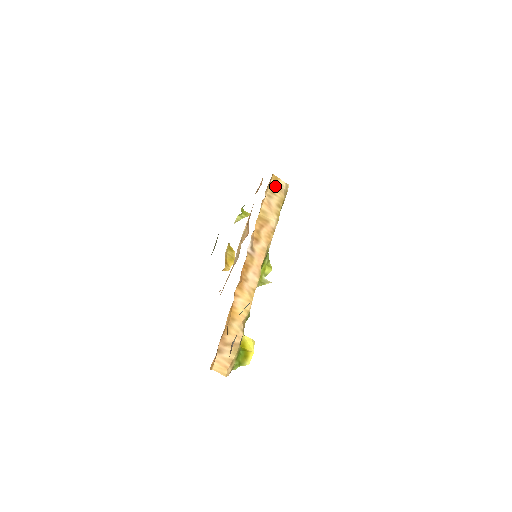
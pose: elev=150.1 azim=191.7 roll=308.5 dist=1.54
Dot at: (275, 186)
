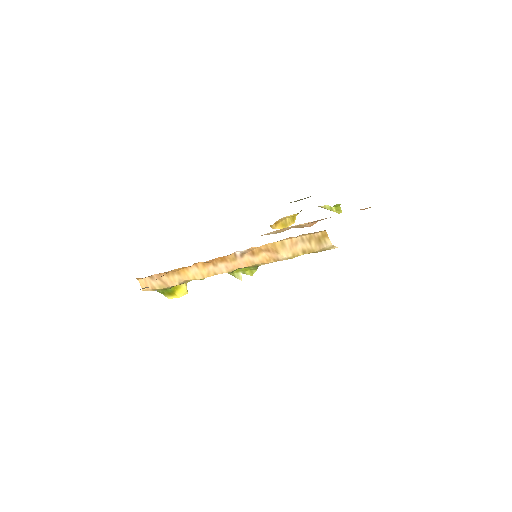
Dot at: (318, 238)
